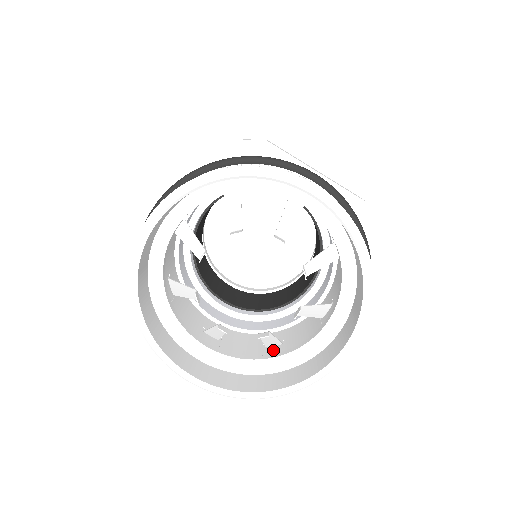
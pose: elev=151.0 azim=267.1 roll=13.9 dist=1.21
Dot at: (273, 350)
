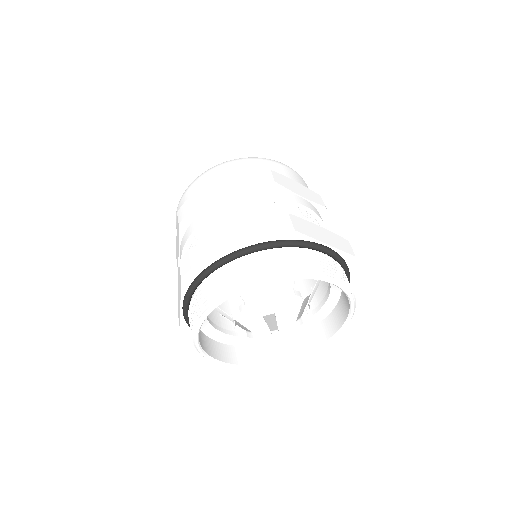
Dot at: occluded
